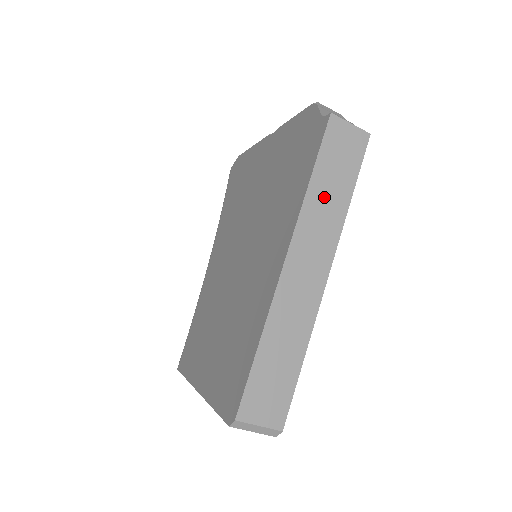
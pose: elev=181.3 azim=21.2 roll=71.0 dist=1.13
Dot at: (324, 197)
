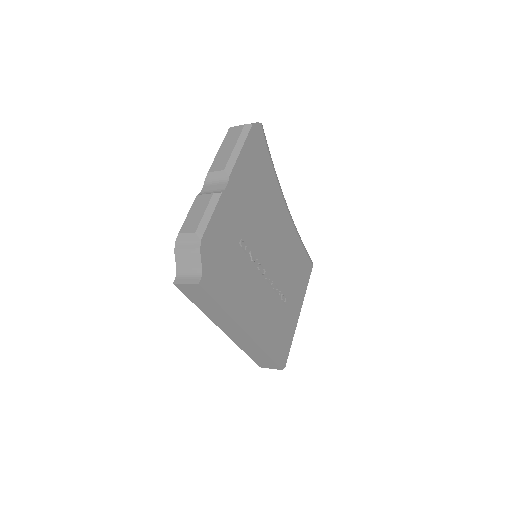
Dot at: (211, 311)
